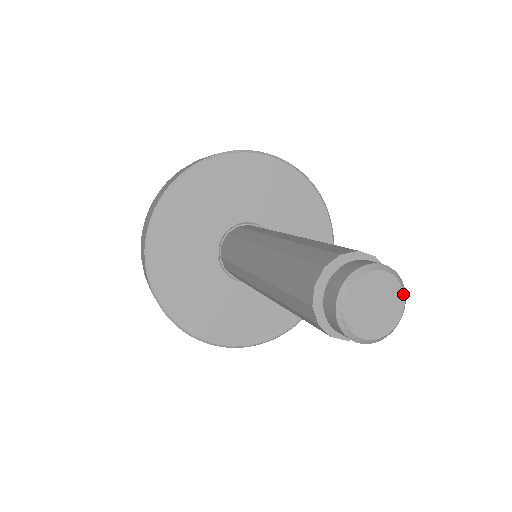
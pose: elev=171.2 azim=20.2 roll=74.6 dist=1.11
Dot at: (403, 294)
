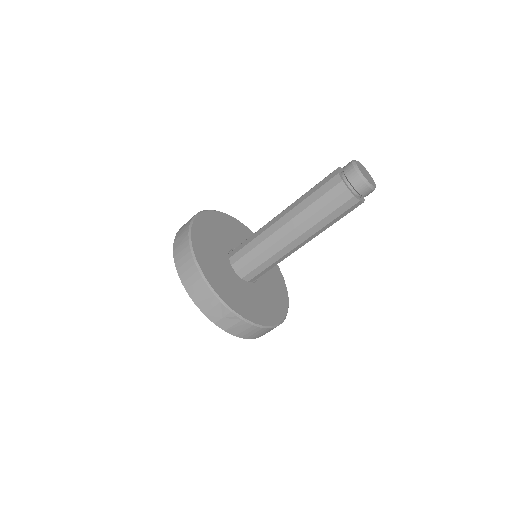
Dot at: (375, 184)
